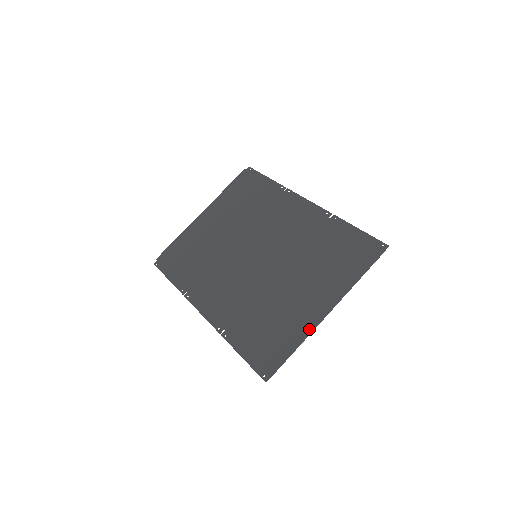
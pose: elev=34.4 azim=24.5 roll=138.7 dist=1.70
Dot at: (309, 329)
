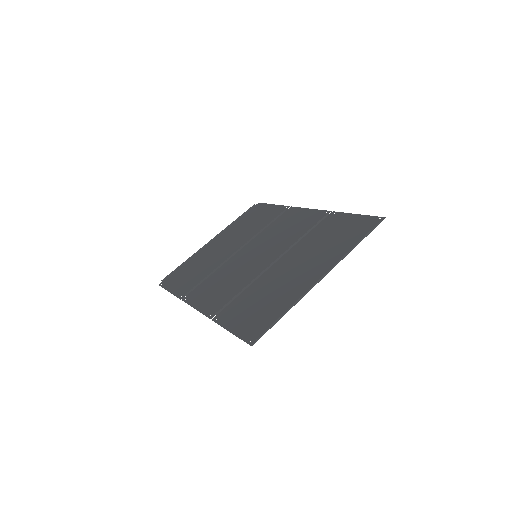
Dot at: (302, 294)
